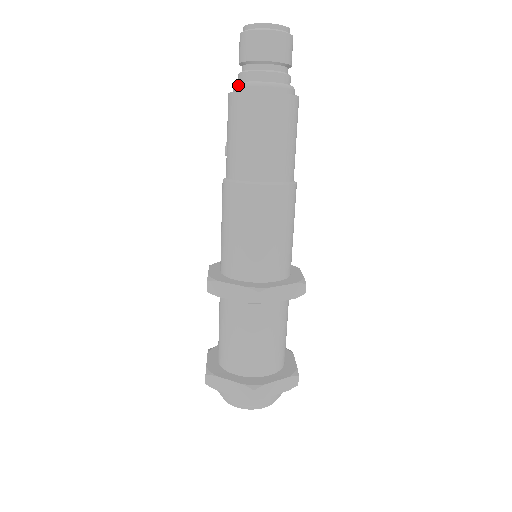
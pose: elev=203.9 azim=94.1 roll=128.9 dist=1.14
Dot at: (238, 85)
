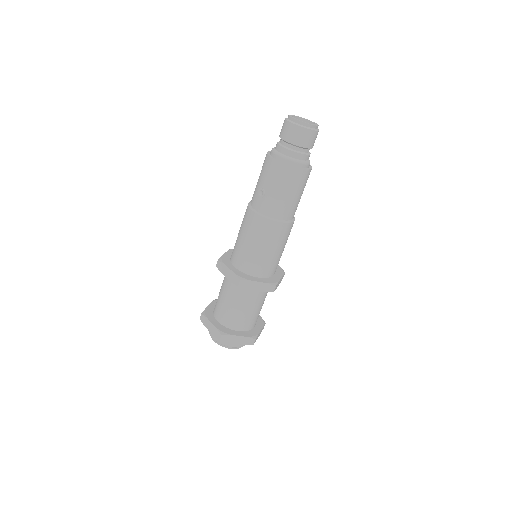
Dot at: (287, 159)
